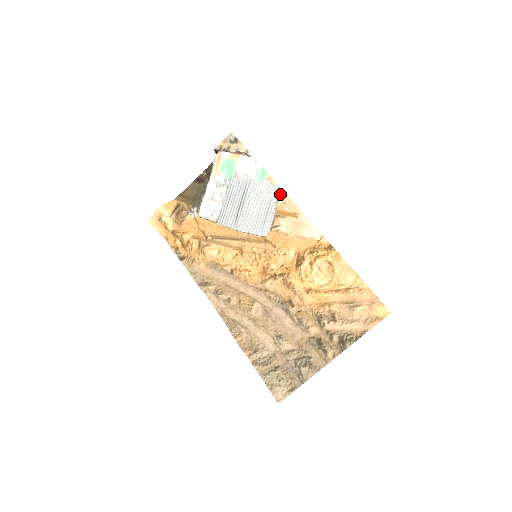
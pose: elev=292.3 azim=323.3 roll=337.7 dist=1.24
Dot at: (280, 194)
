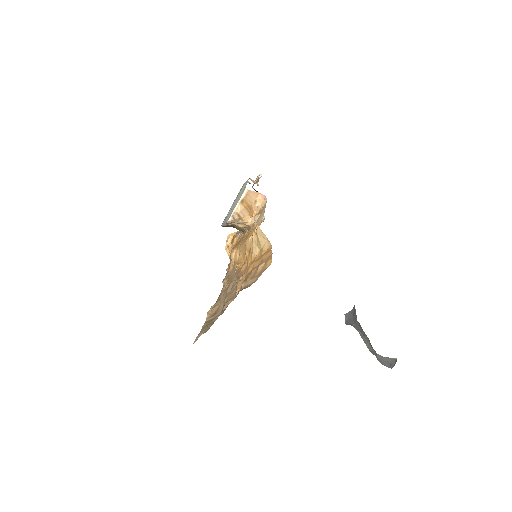
Dot at: (263, 200)
